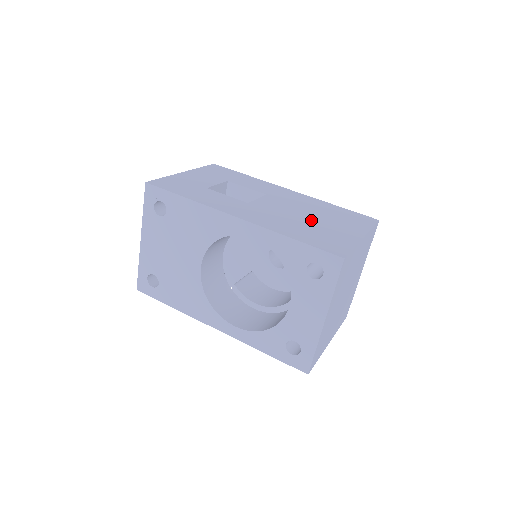
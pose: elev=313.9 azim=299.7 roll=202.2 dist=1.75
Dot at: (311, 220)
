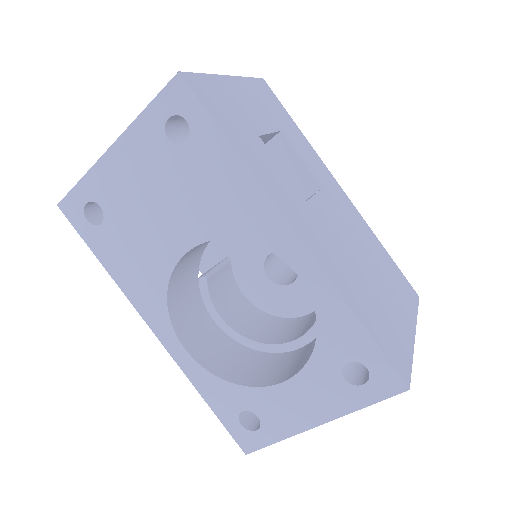
Dot at: (369, 275)
